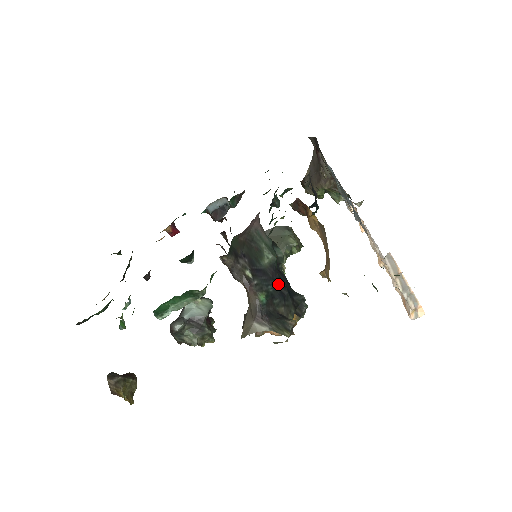
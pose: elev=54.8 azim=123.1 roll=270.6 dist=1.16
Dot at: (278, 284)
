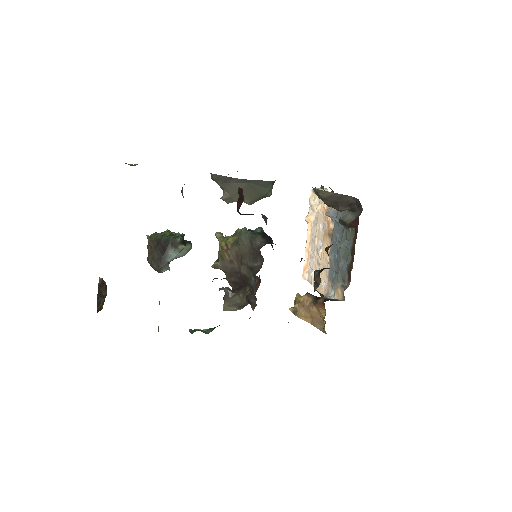
Dot at: occluded
